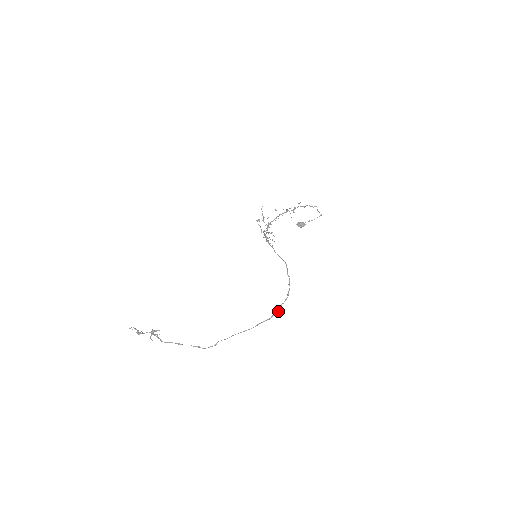
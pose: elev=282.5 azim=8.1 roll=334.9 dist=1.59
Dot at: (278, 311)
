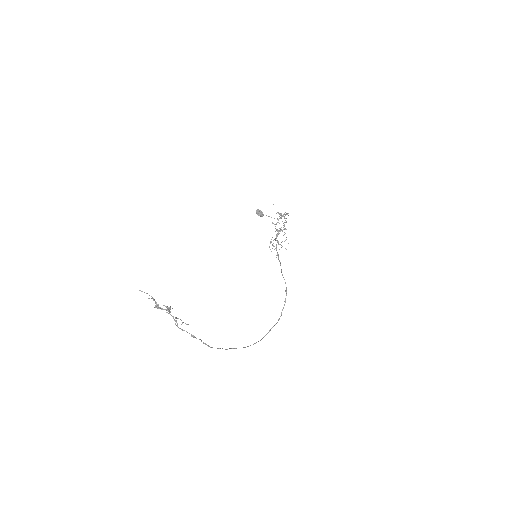
Dot at: occluded
